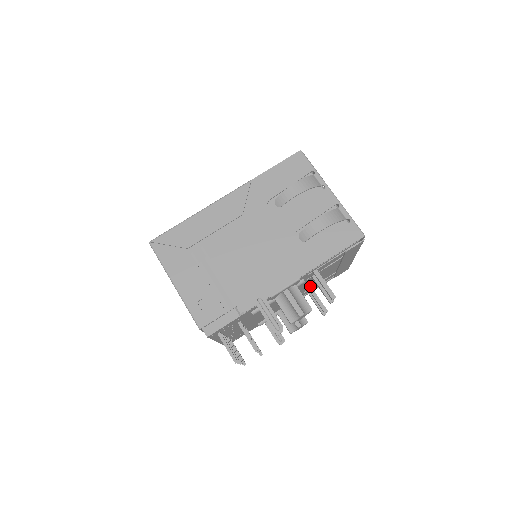
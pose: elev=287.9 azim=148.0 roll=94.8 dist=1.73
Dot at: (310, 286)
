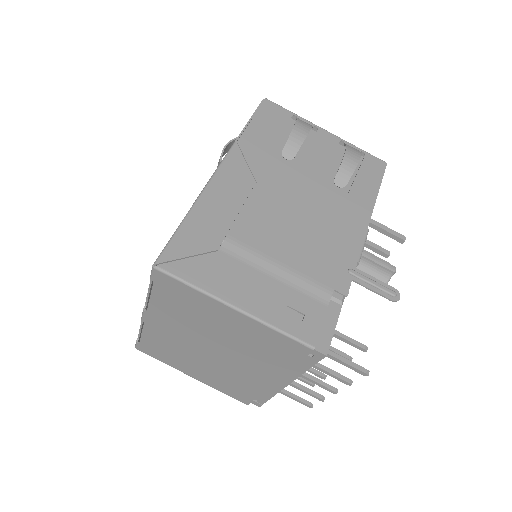
Dot at: occluded
